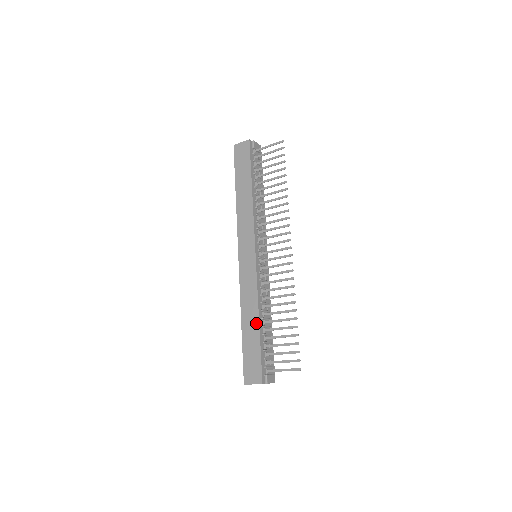
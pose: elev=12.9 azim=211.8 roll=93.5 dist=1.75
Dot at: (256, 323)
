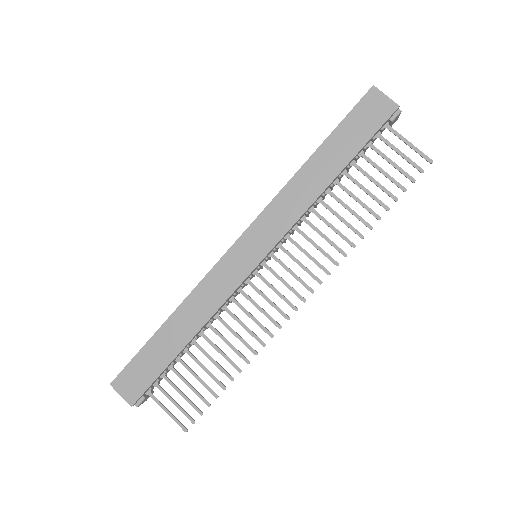
Dot at: (184, 340)
